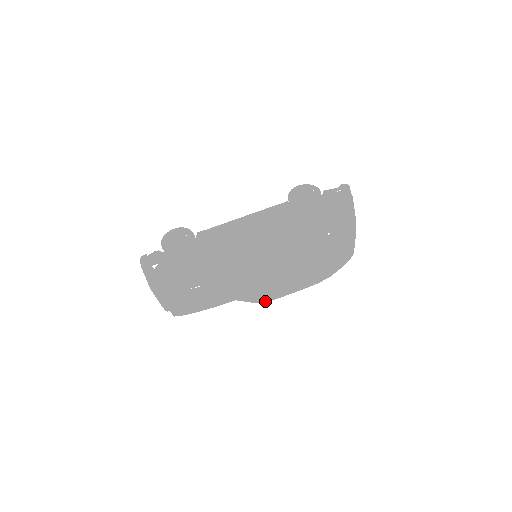
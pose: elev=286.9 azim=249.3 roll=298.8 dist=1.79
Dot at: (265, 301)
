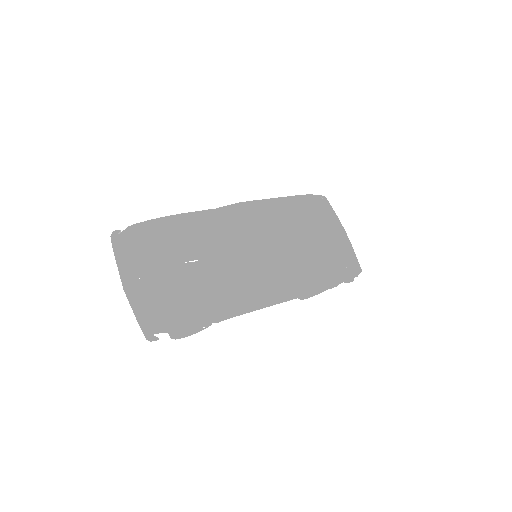
Dot at: (290, 269)
